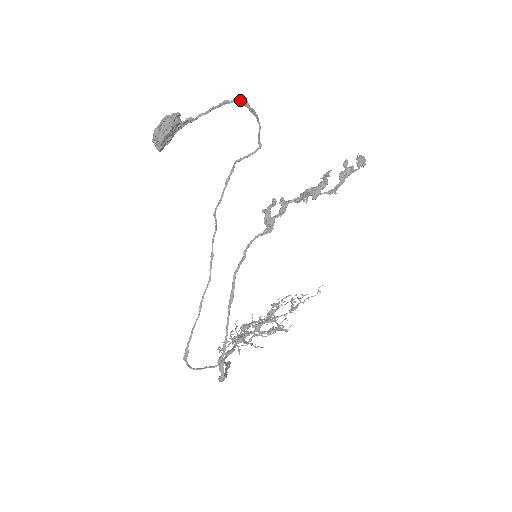
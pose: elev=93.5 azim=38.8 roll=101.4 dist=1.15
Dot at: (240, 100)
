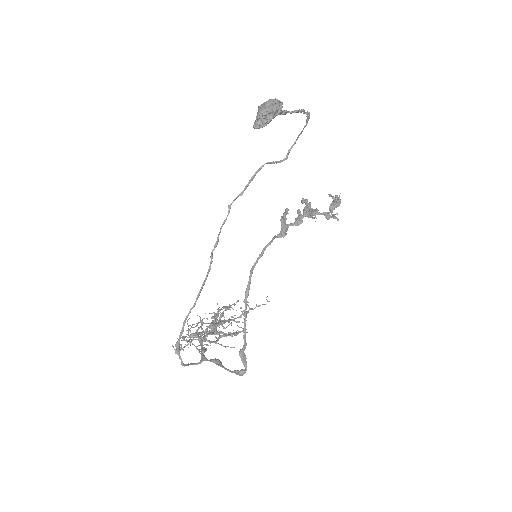
Dot at: (308, 114)
